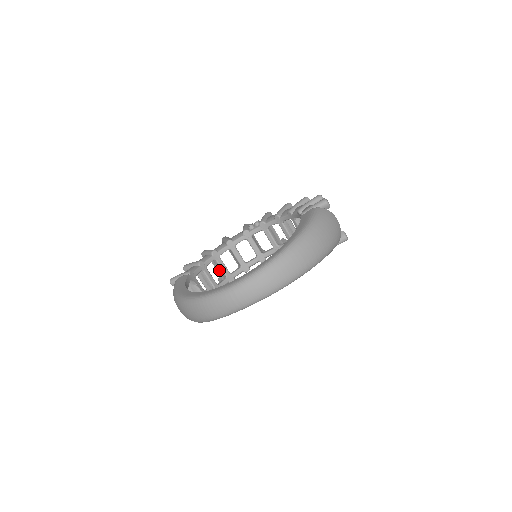
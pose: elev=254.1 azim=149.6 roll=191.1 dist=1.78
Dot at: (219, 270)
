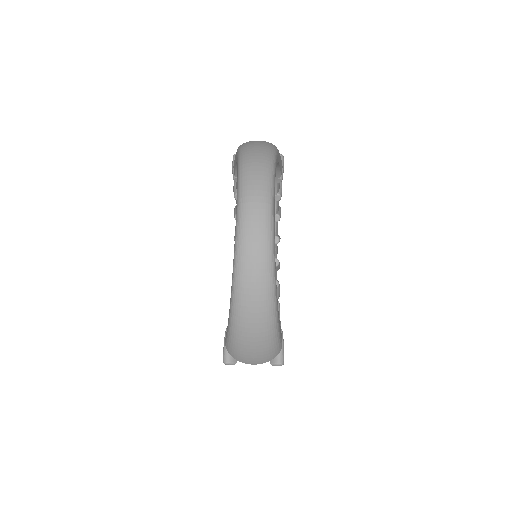
Dot at: occluded
